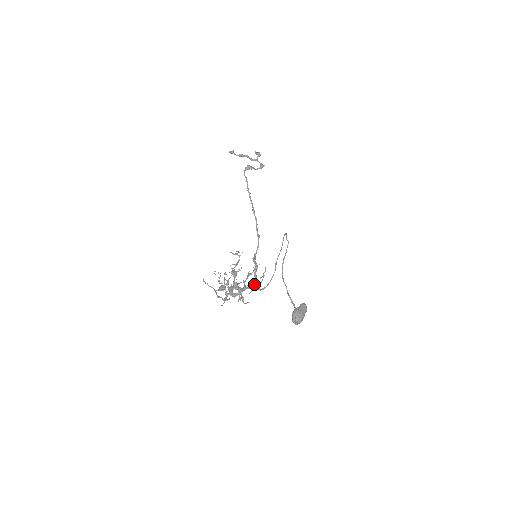
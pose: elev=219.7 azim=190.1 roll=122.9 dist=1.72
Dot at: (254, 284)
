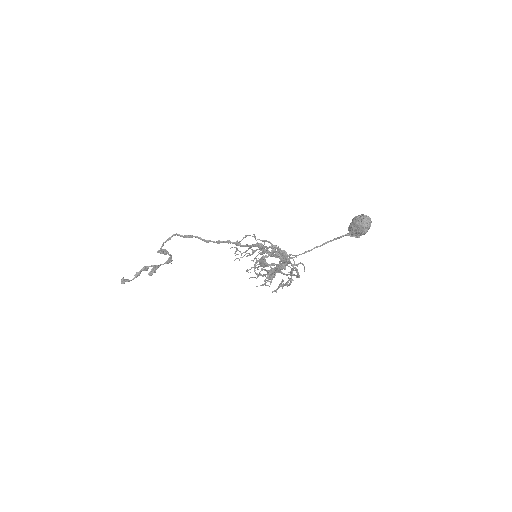
Dot at: occluded
